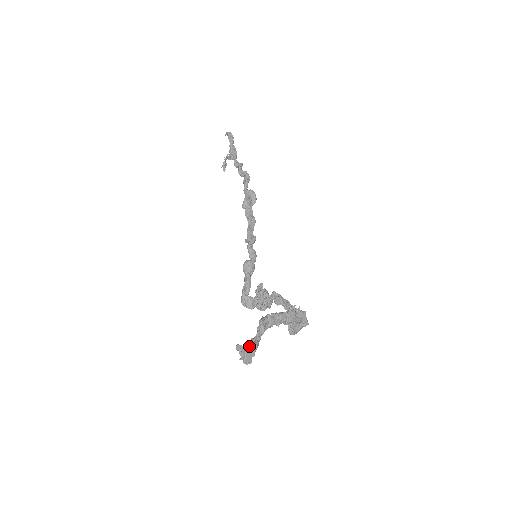
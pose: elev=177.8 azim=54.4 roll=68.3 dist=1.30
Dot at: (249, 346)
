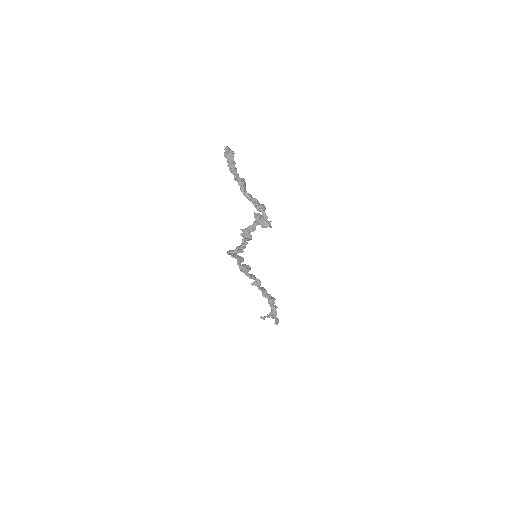
Dot at: occluded
